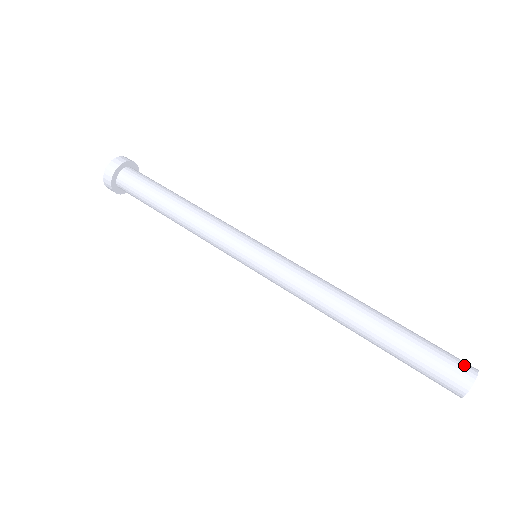
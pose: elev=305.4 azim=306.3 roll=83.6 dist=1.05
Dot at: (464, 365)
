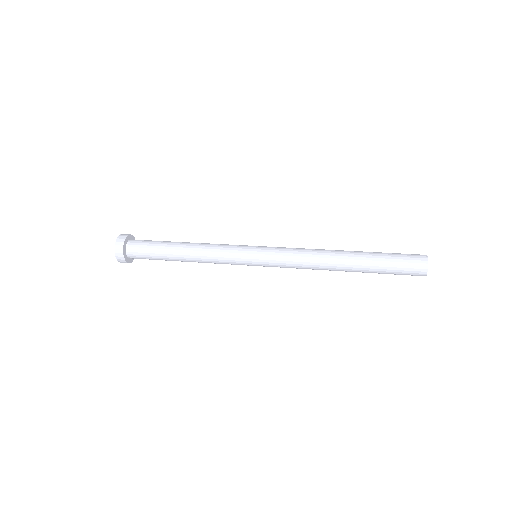
Dot at: (417, 255)
